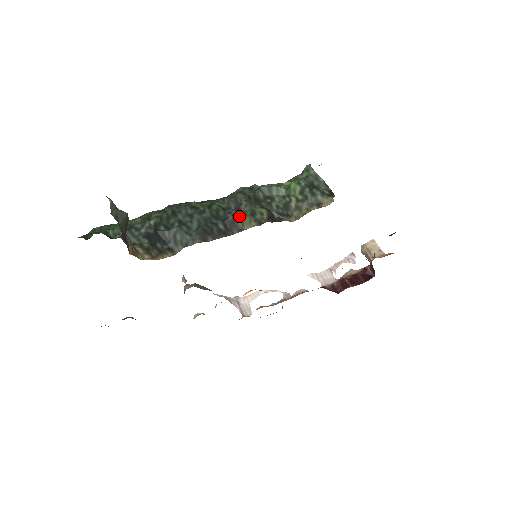
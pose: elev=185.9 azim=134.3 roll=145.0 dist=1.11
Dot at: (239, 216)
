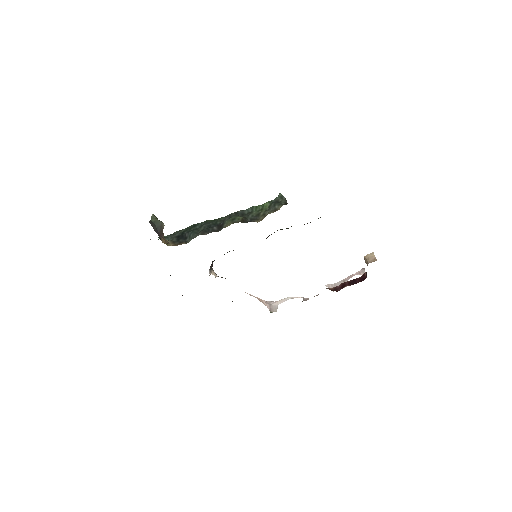
Dot at: (226, 222)
